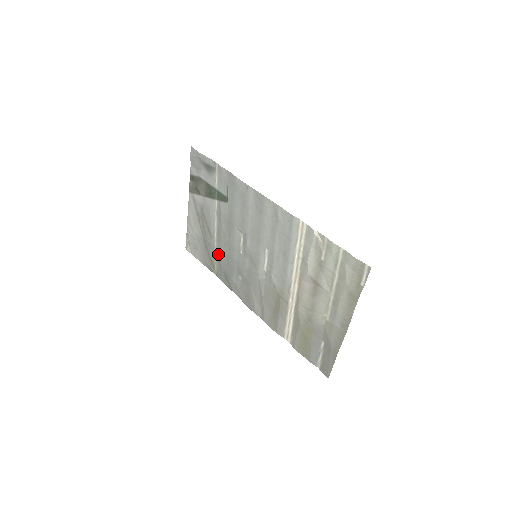
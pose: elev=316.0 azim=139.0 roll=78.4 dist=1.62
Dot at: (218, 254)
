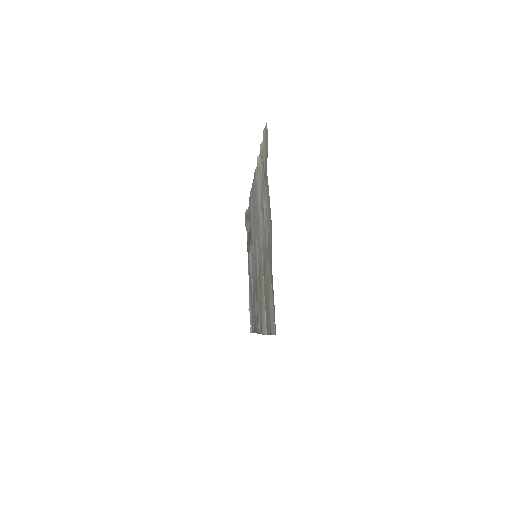
Dot at: occluded
